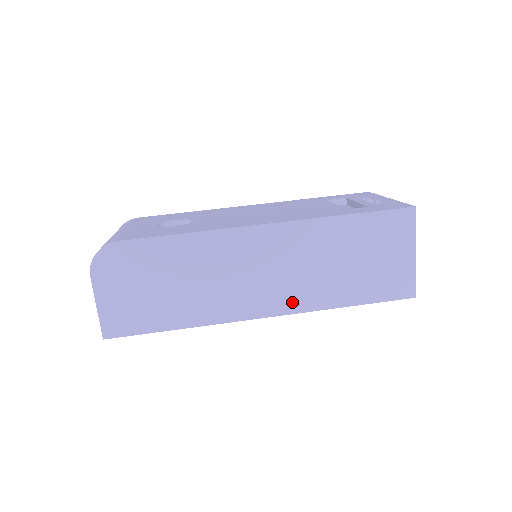
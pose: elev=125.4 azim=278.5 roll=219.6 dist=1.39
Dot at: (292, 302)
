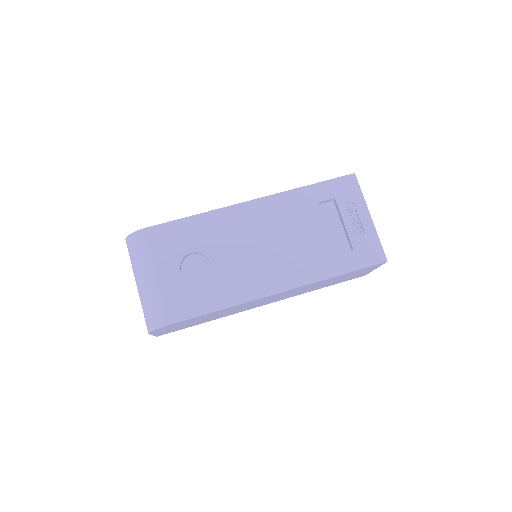
Dot at: (284, 298)
